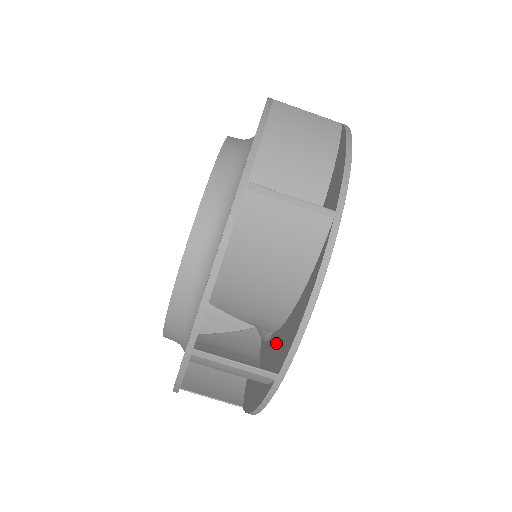
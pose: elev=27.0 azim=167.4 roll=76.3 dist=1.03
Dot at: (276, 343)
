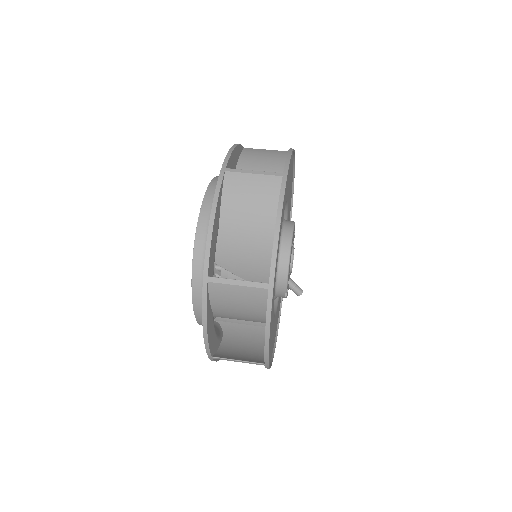
Dot at: occluded
